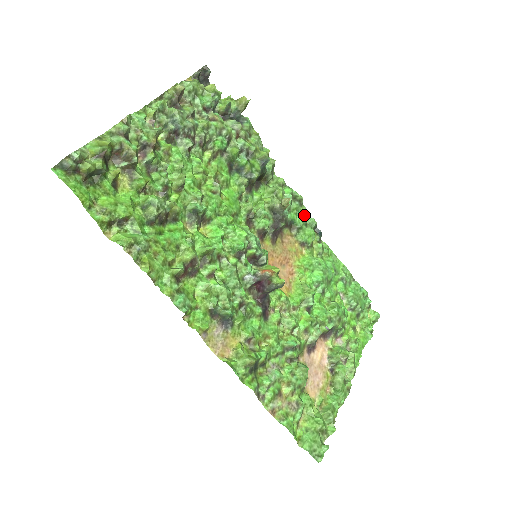
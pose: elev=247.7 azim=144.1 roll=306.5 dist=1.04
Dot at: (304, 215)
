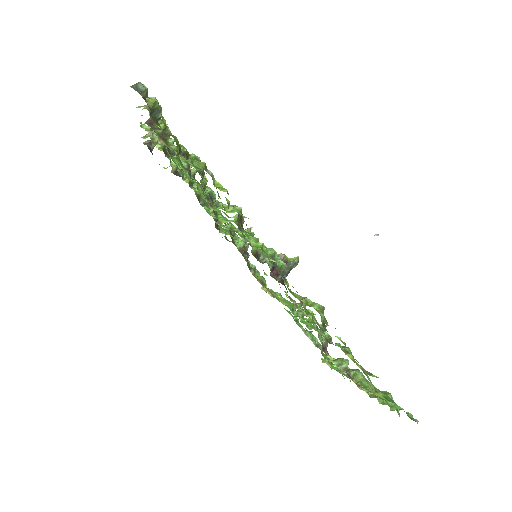
Dot at: occluded
